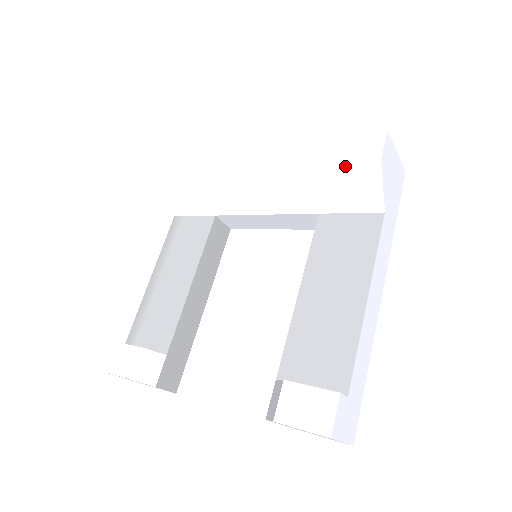
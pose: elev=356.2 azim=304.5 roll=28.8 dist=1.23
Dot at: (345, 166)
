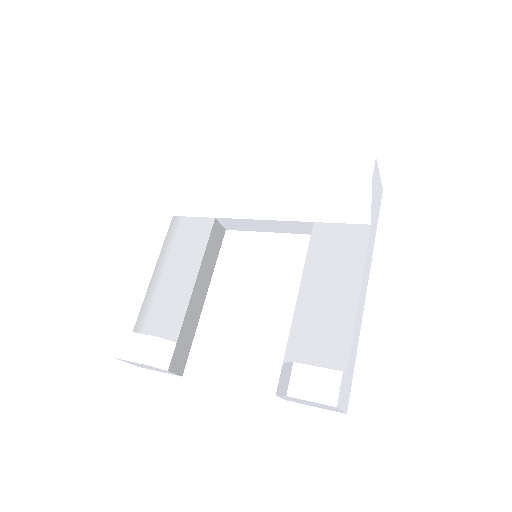
Dot at: (340, 184)
